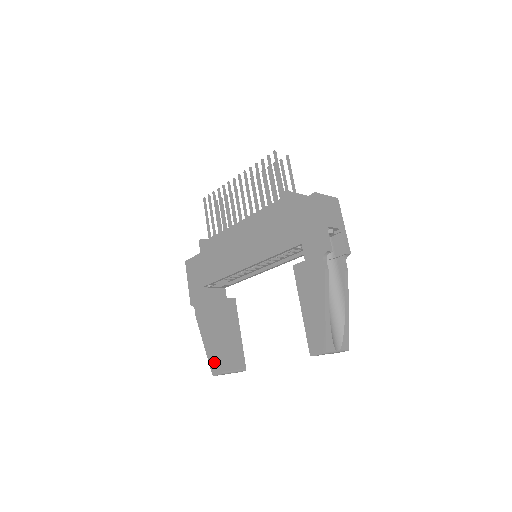
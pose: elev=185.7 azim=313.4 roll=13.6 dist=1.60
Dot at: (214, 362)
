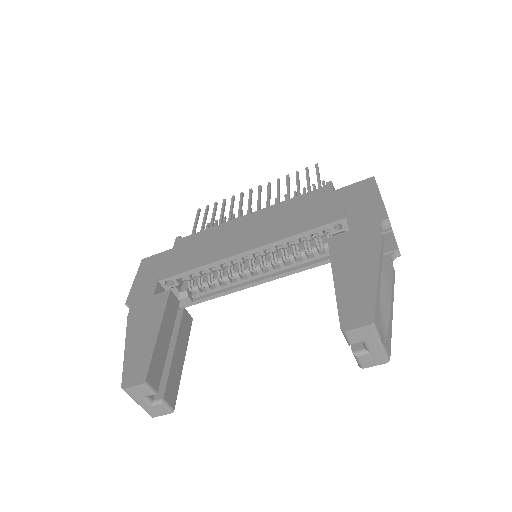
Dot at: (135, 368)
